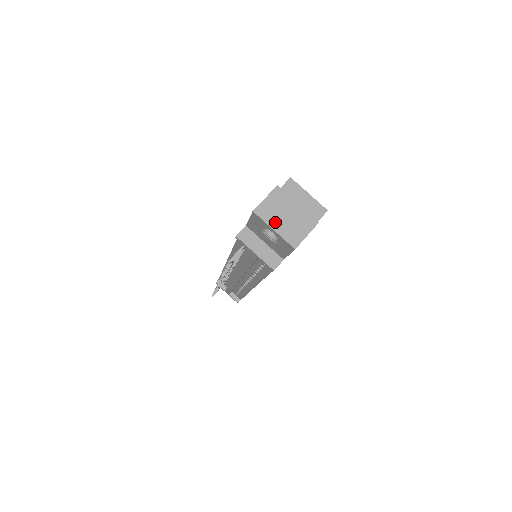
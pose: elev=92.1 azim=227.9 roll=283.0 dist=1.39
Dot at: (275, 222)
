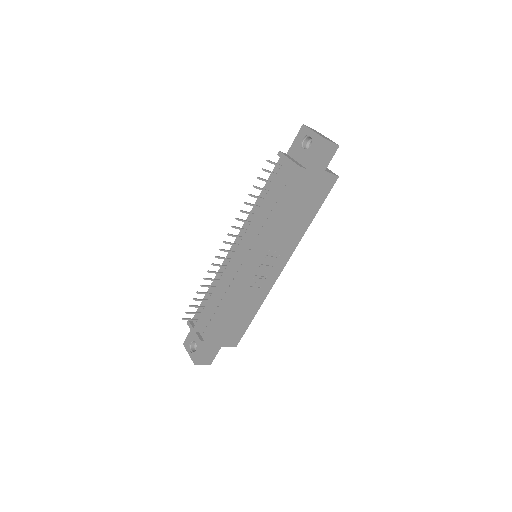
Dot at: (314, 131)
